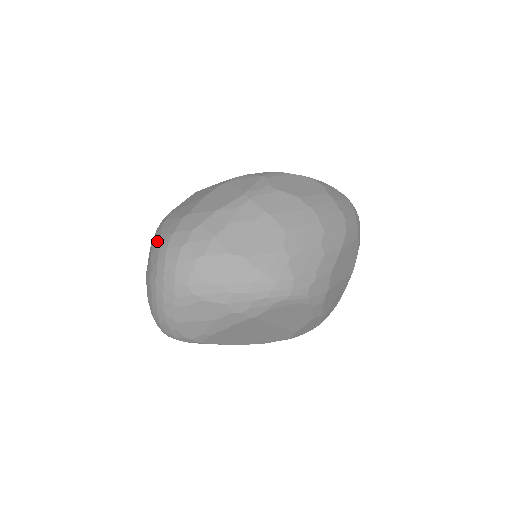
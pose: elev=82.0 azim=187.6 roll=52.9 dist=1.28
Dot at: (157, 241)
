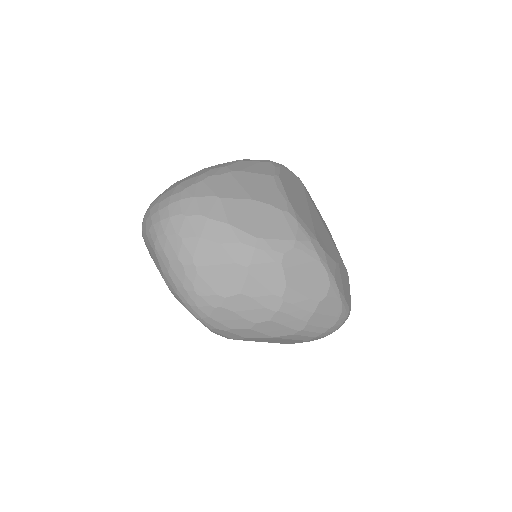
Dot at: (191, 182)
